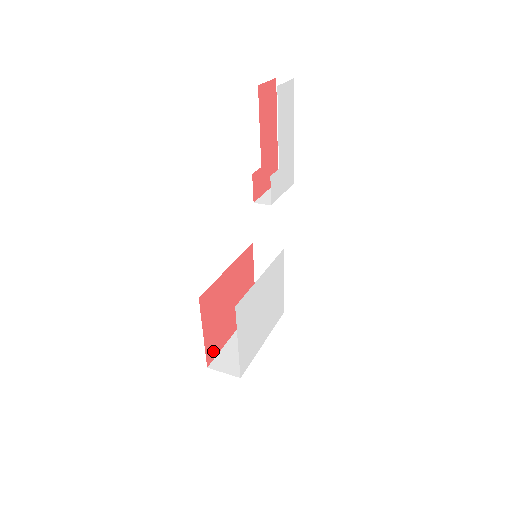
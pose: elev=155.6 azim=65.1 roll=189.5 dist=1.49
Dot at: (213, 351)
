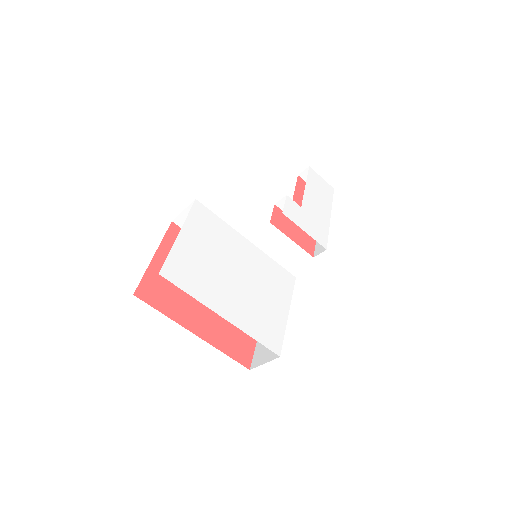
Dot at: (154, 296)
